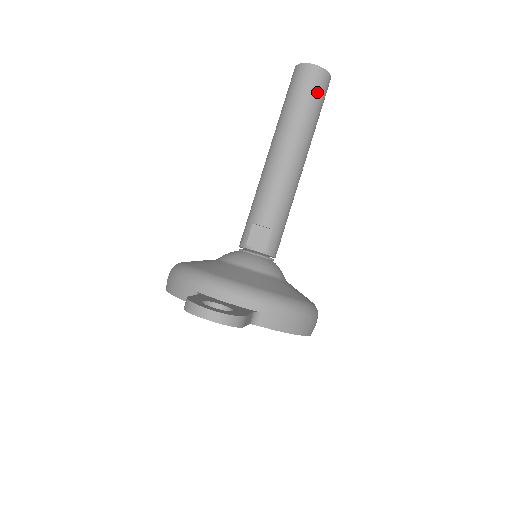
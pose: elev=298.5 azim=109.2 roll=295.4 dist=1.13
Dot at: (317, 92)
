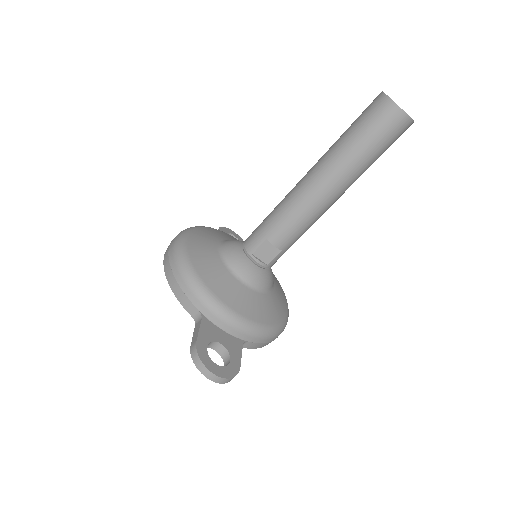
Dot at: (391, 141)
